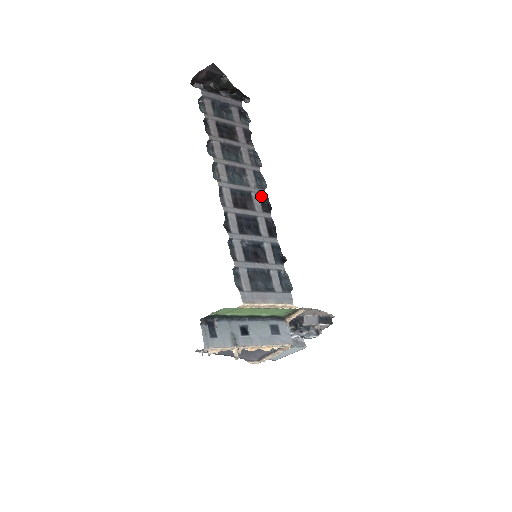
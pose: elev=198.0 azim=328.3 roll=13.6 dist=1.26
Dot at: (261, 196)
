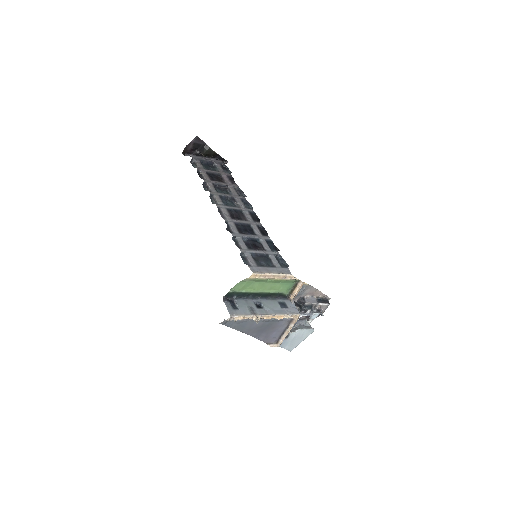
Dot at: (250, 213)
